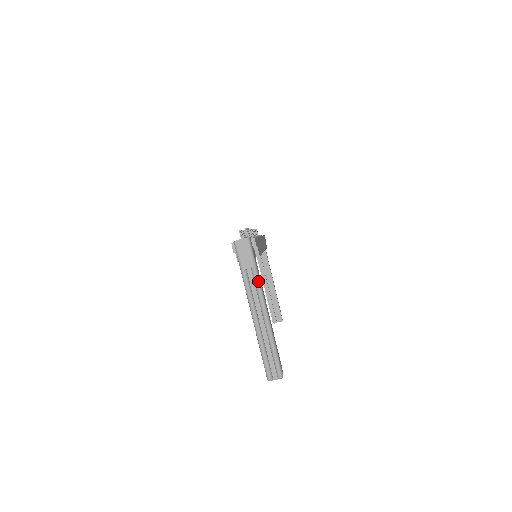
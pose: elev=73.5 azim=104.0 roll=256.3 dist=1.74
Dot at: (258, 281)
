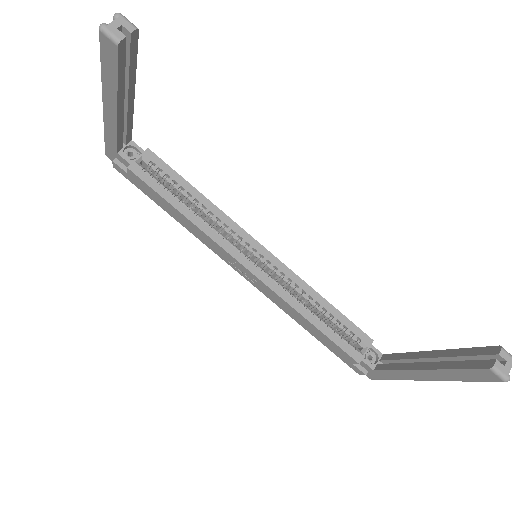
Dot at: occluded
